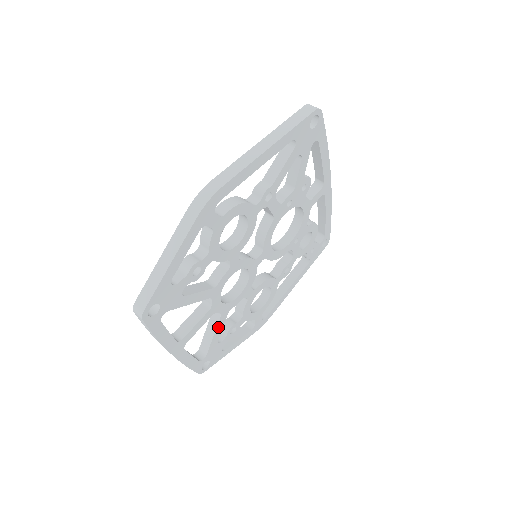
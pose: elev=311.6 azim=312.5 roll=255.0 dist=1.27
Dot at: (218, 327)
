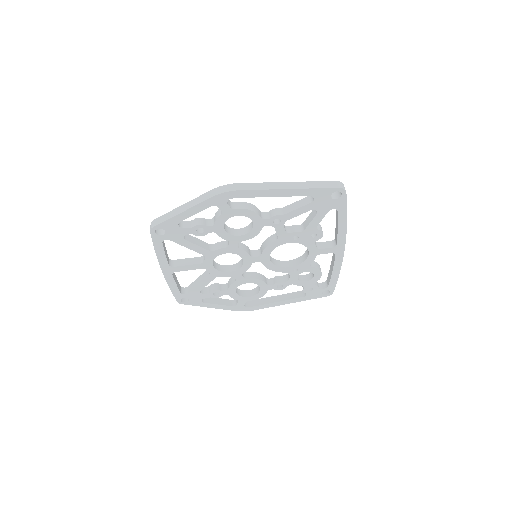
Dot at: (204, 281)
